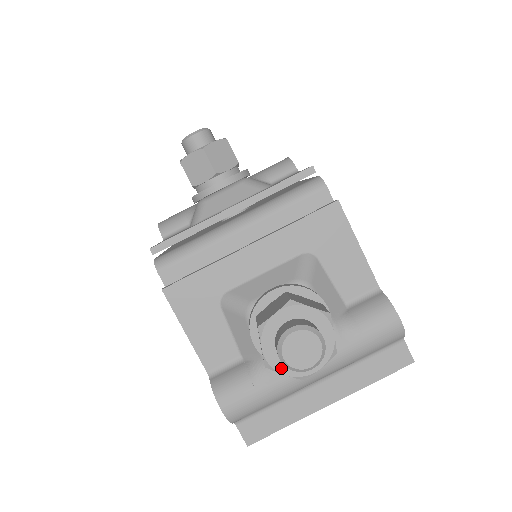
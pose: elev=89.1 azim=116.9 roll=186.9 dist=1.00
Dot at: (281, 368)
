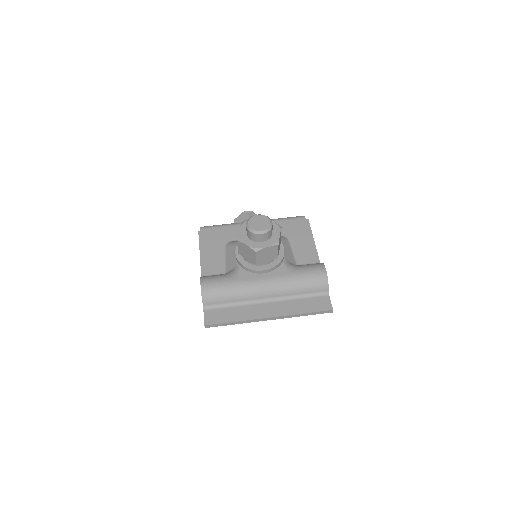
Dot at: (245, 241)
